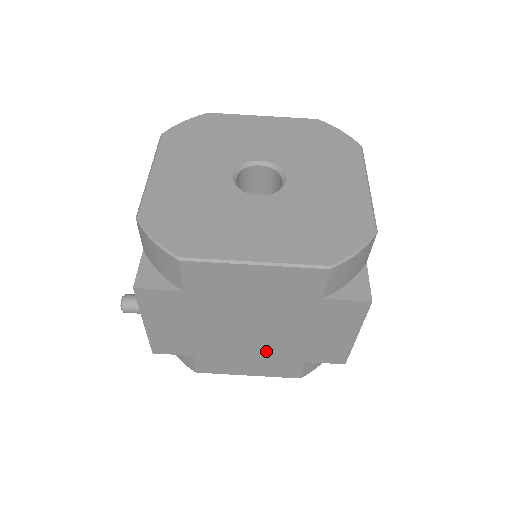
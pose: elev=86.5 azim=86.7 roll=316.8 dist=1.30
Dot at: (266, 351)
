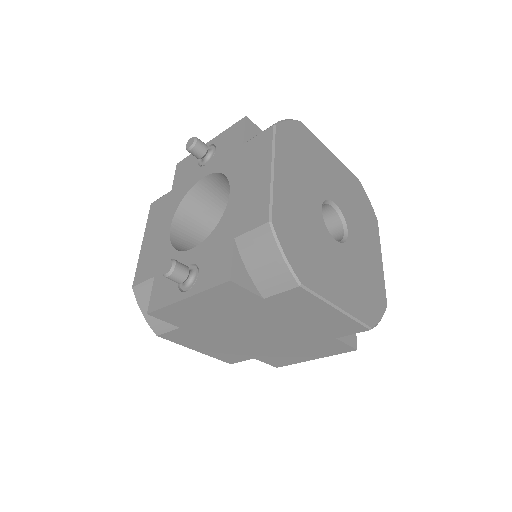
Dot at: (242, 345)
